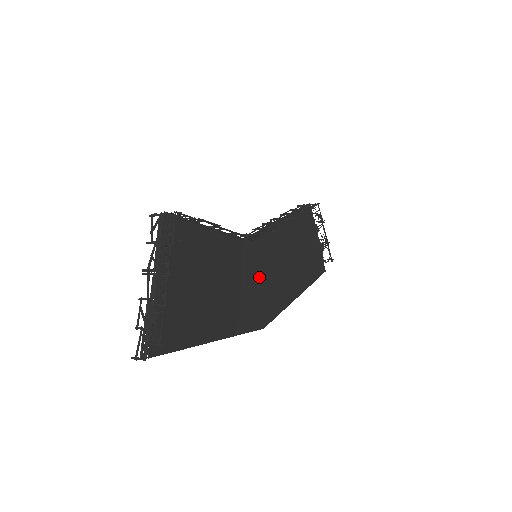
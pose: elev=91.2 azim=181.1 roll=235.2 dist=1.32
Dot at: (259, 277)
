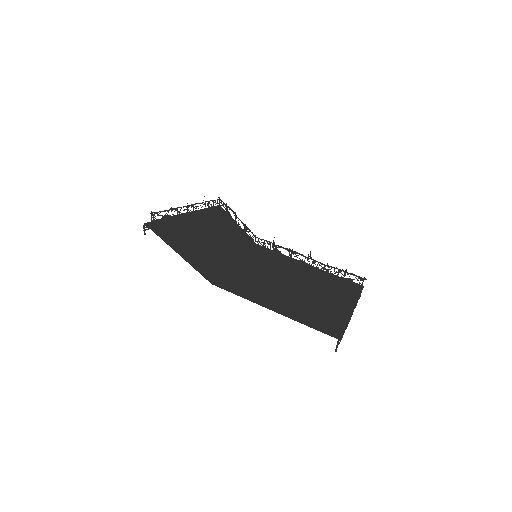
Dot at: (245, 264)
